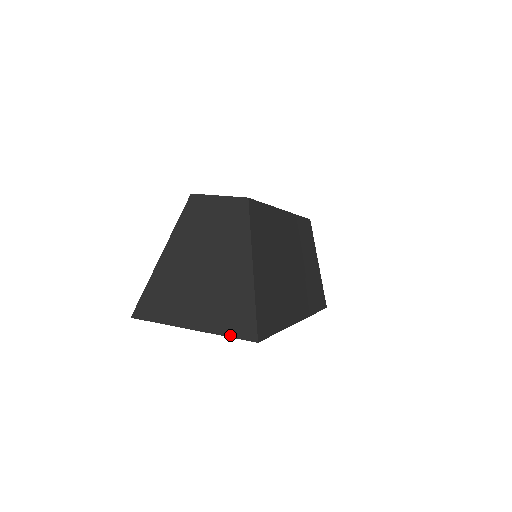
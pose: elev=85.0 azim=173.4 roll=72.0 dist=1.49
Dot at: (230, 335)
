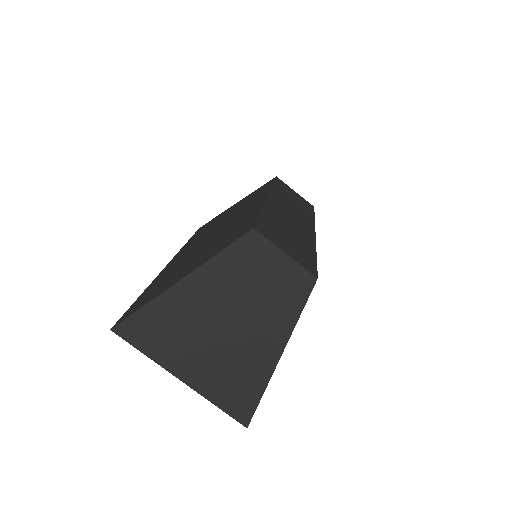
Dot at: (222, 408)
